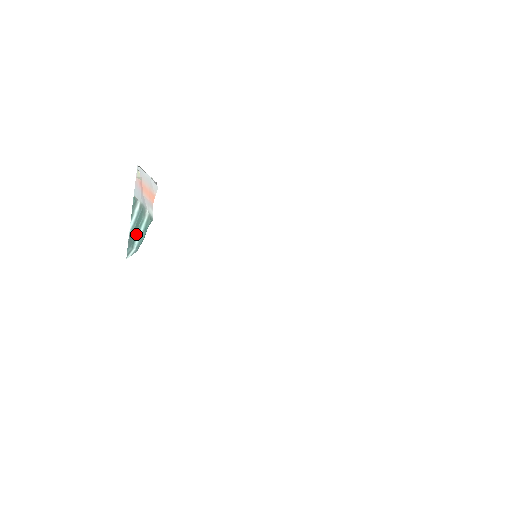
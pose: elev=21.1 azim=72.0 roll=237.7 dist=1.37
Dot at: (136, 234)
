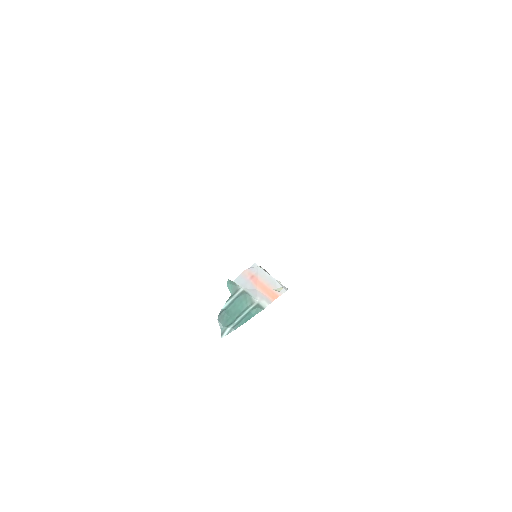
Dot at: (236, 318)
